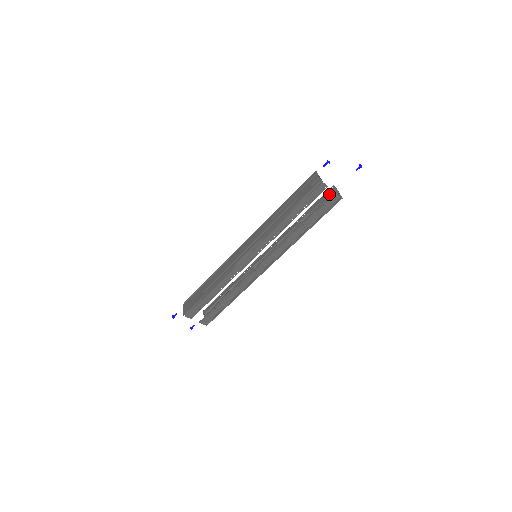
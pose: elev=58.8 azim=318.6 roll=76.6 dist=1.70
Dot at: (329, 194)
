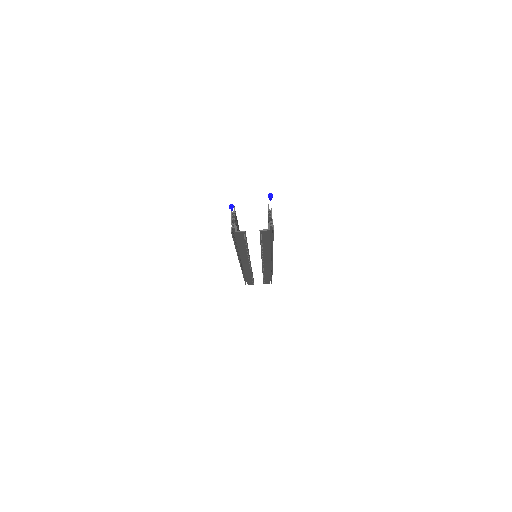
Dot at: (268, 215)
